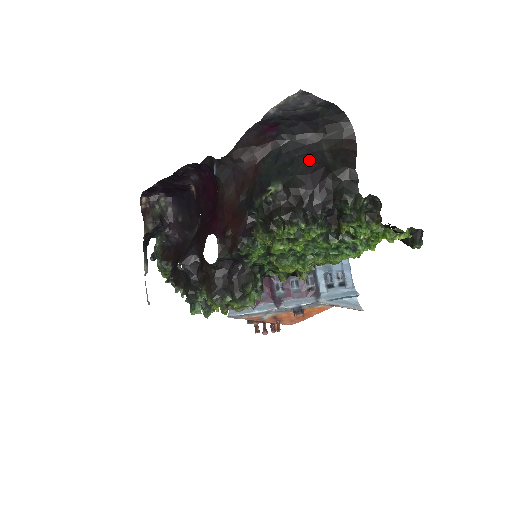
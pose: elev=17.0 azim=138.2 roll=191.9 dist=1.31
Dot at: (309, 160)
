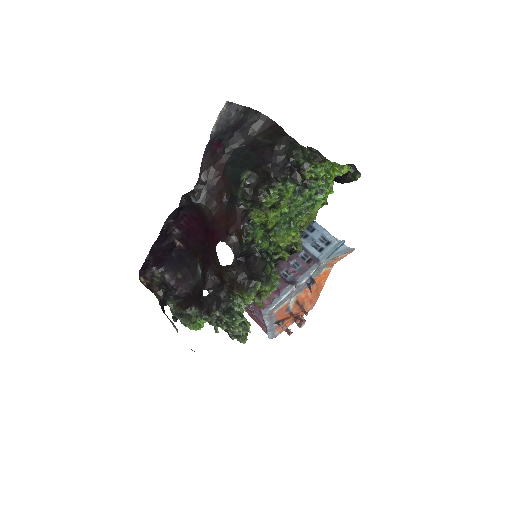
Dot at: (255, 150)
